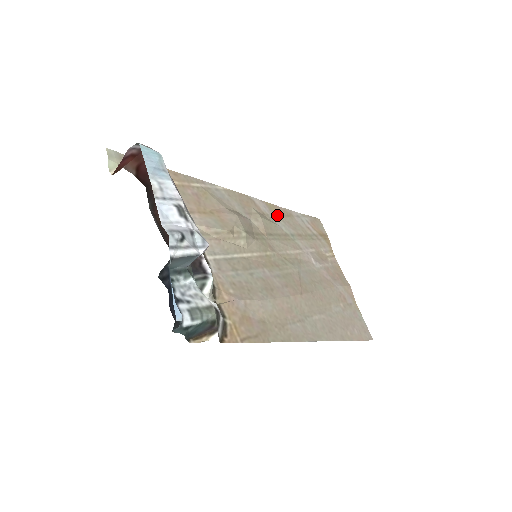
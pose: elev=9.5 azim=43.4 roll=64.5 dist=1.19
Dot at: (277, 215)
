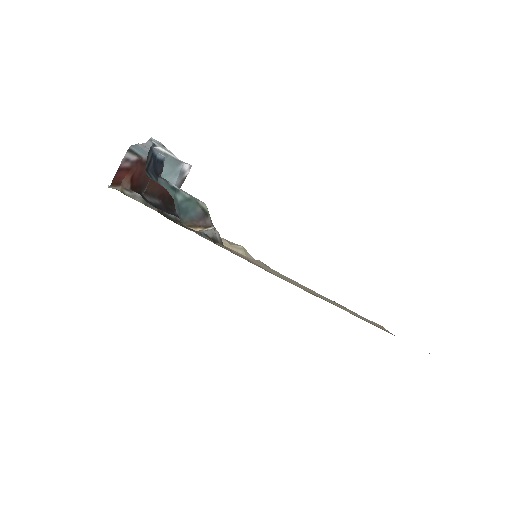
Dot at: occluded
